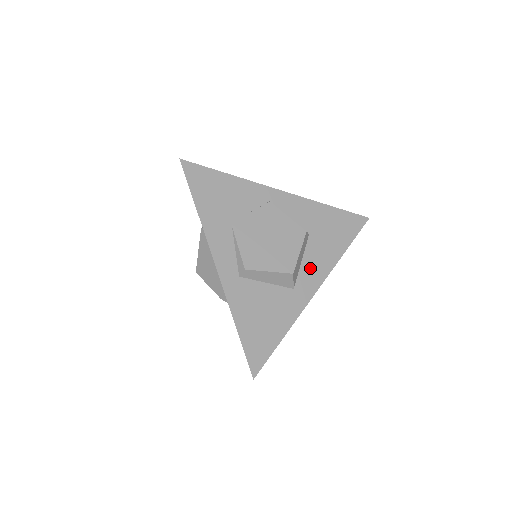
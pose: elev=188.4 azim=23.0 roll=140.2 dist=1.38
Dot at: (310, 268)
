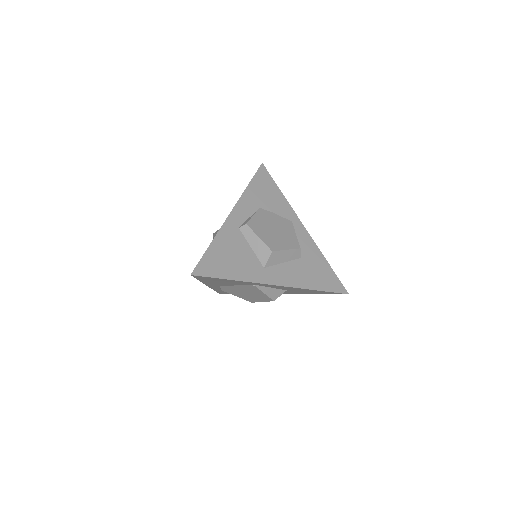
Dot at: (285, 271)
